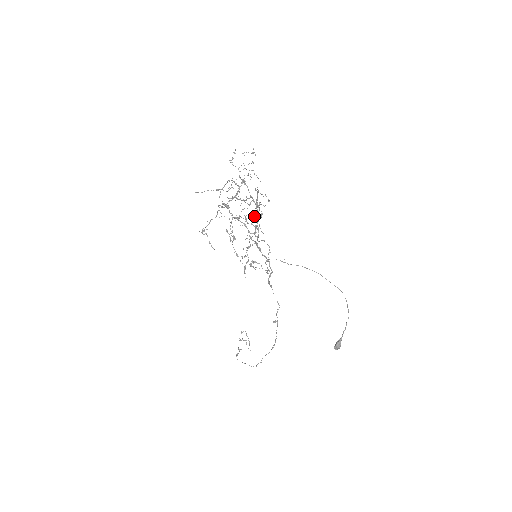
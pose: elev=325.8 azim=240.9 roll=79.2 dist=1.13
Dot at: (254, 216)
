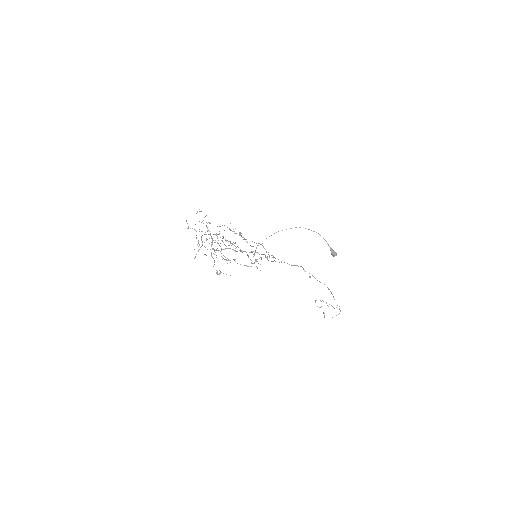
Dot at: (222, 240)
